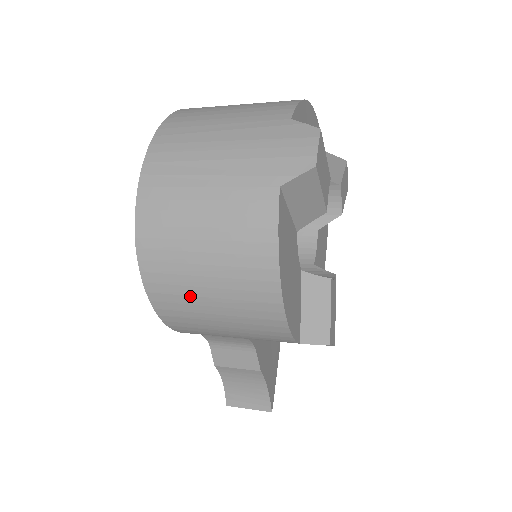
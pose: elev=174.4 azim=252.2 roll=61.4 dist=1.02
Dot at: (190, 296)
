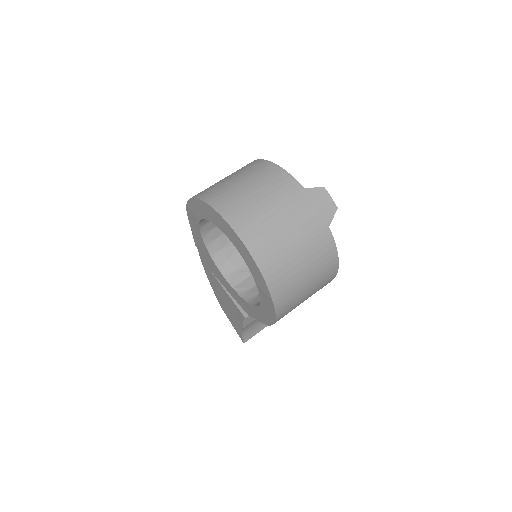
Dot at: (298, 302)
